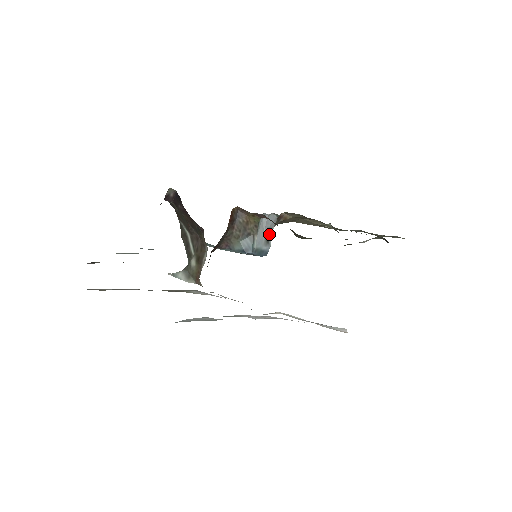
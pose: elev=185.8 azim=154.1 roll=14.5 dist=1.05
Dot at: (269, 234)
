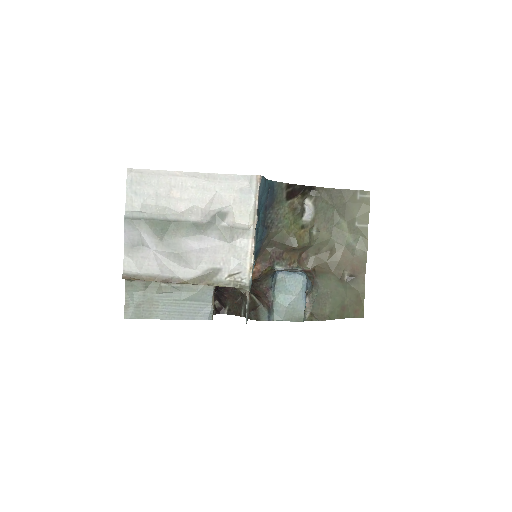
Dot at: occluded
